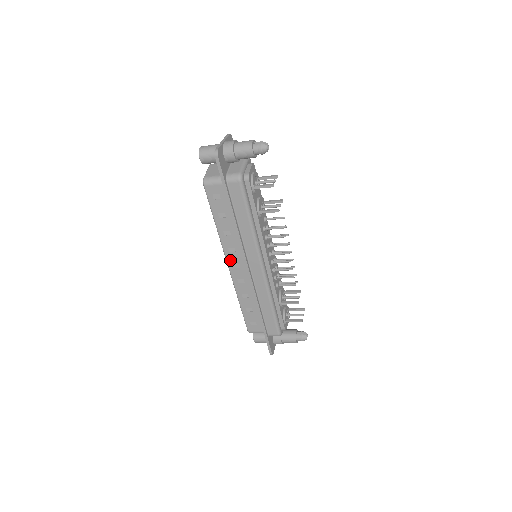
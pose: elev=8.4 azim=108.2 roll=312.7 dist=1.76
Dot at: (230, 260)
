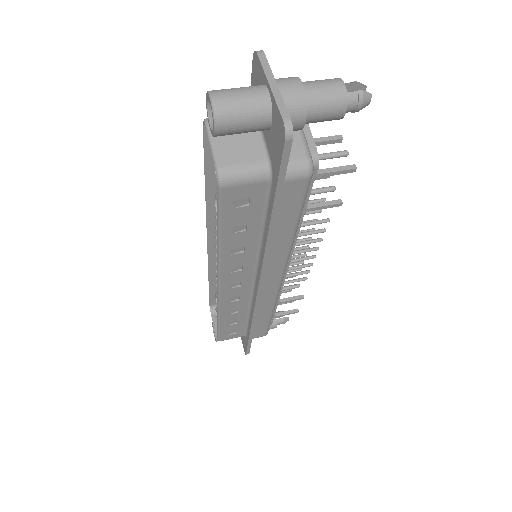
Dot at: (226, 281)
